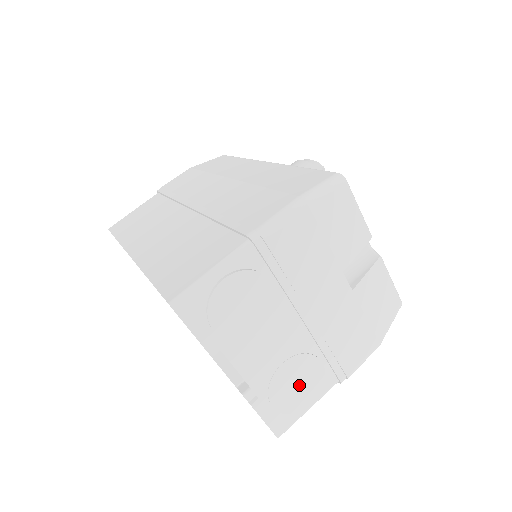
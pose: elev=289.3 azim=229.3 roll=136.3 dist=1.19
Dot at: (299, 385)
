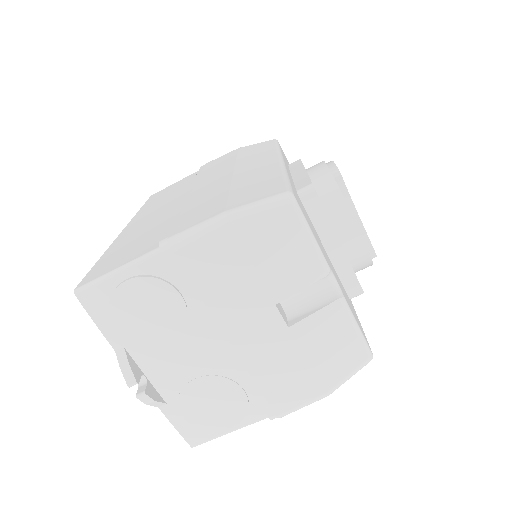
Dot at: (215, 405)
